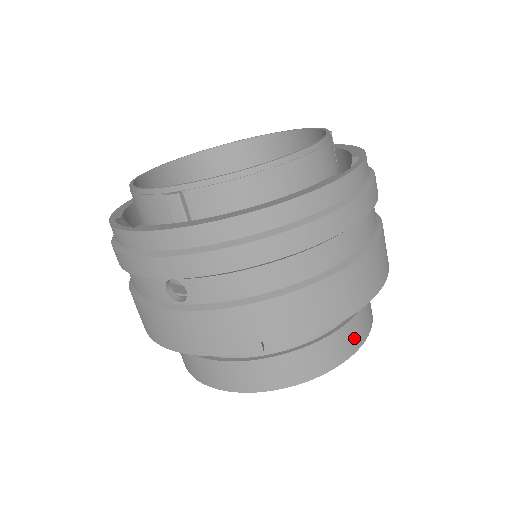
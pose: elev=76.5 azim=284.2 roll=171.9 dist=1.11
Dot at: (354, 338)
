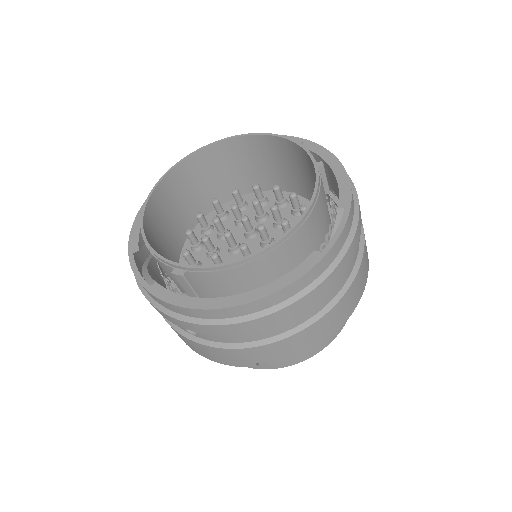
Dot at: occluded
